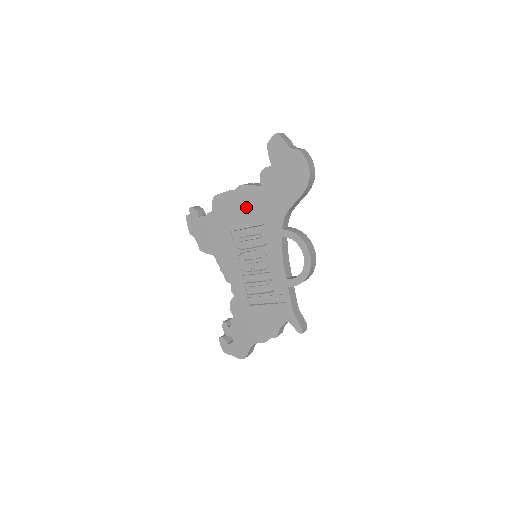
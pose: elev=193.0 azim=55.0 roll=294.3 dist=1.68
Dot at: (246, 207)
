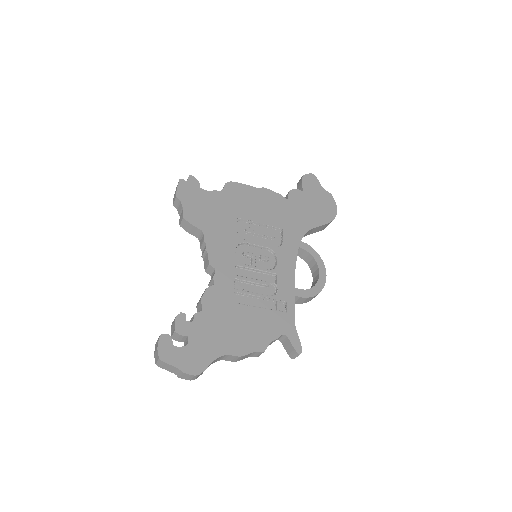
Dot at: (266, 207)
